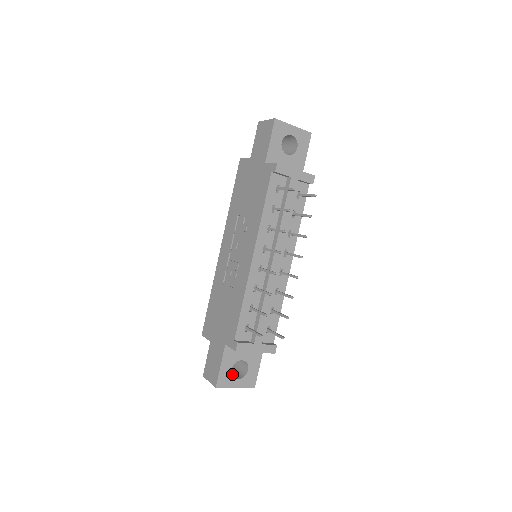
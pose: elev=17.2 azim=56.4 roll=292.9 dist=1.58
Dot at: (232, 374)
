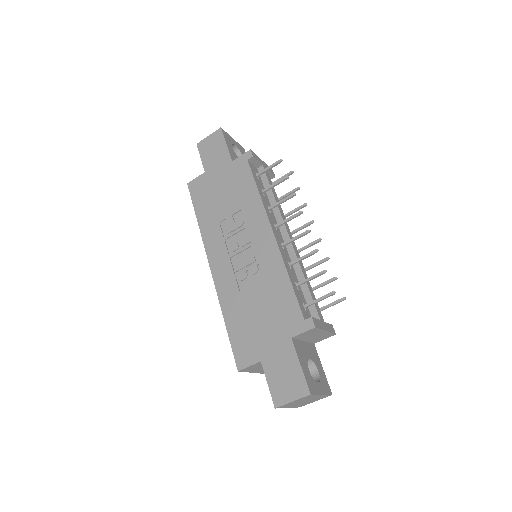
Dot at: occluded
